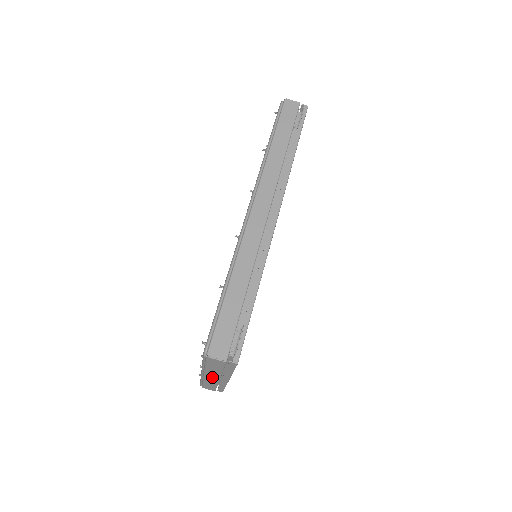
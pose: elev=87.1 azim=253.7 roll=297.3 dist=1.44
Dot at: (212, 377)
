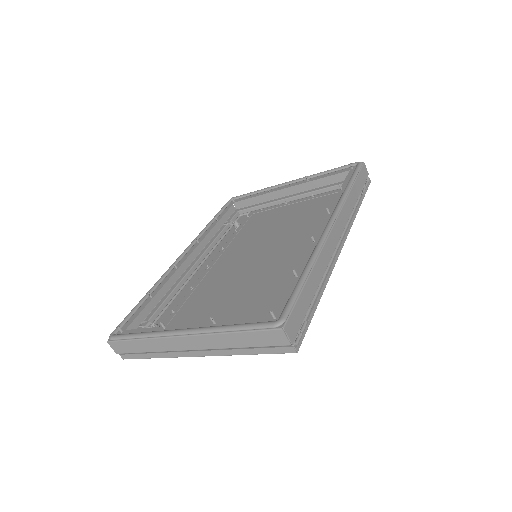
Dot at: (189, 343)
